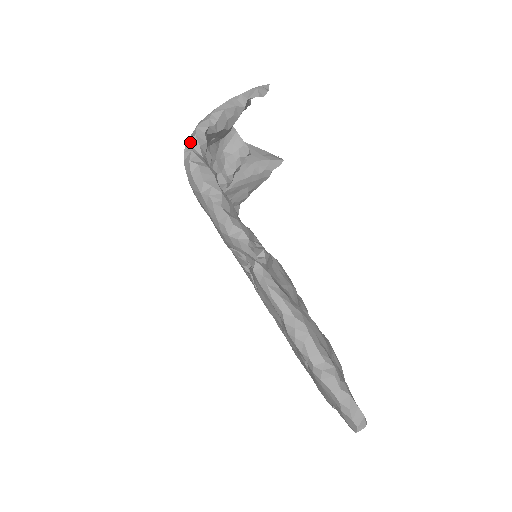
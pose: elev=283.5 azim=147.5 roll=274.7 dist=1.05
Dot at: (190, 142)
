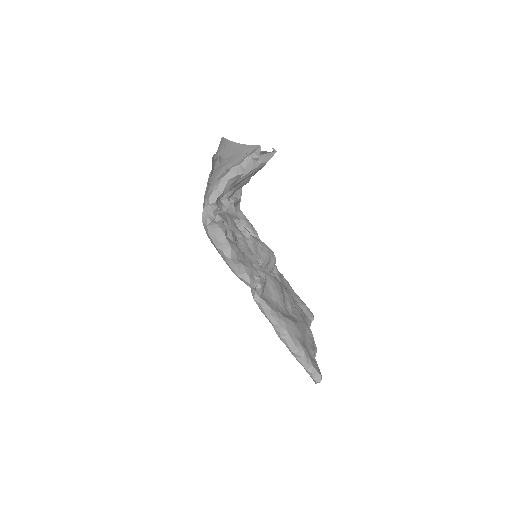
Dot at: (206, 209)
